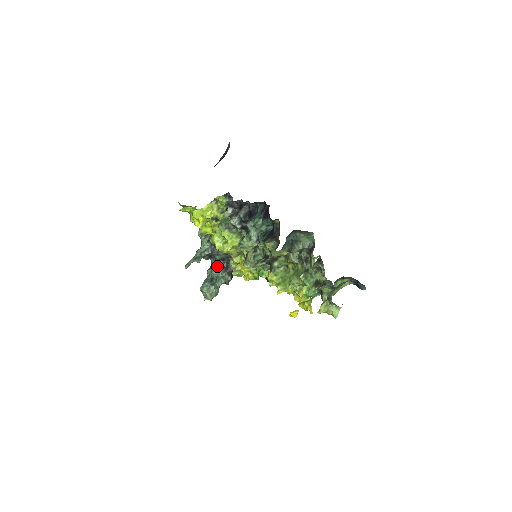
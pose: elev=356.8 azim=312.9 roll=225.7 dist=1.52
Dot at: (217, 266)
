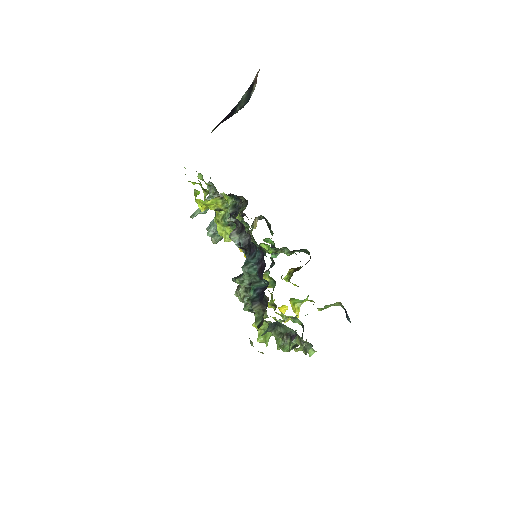
Dot at: occluded
